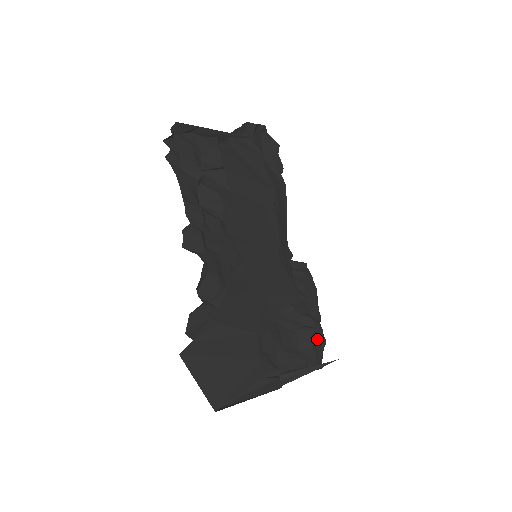
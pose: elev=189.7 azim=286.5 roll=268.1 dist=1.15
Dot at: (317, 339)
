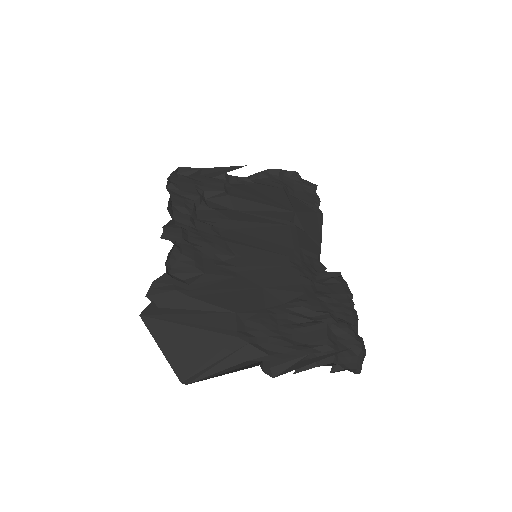
Dot at: (342, 340)
